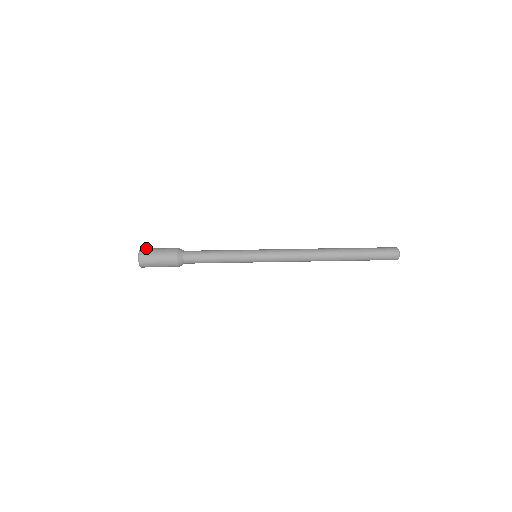
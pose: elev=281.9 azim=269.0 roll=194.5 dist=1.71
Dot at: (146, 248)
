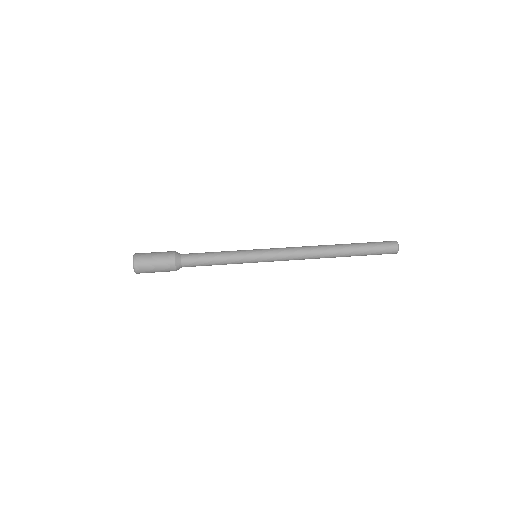
Dot at: occluded
